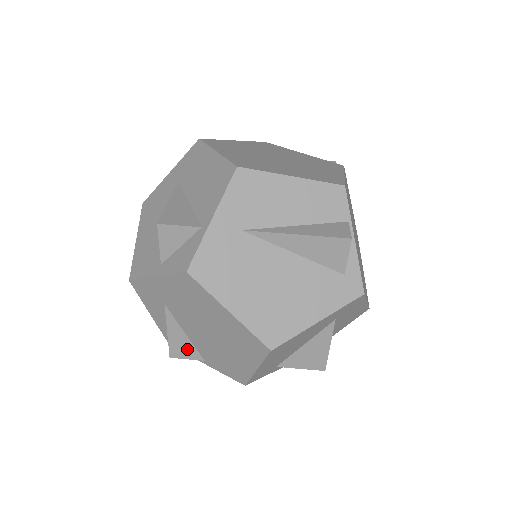
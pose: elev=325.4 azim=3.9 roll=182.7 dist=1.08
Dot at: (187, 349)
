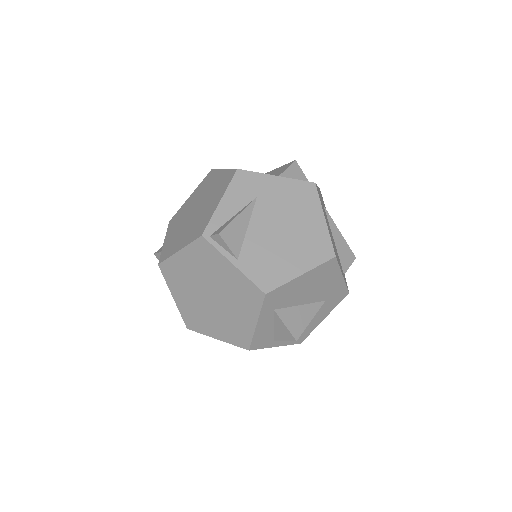
Dot at: (236, 239)
